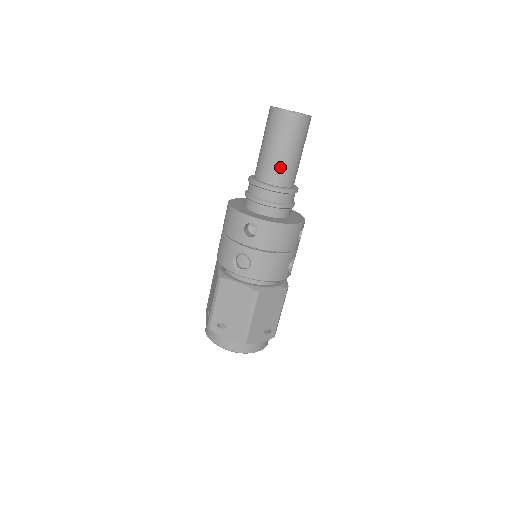
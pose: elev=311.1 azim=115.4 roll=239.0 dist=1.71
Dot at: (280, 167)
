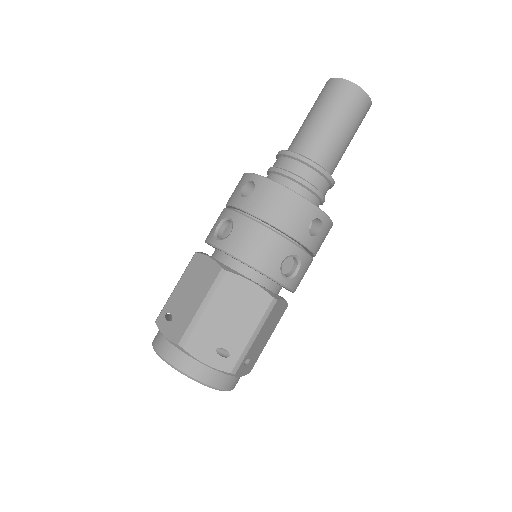
Dot at: (312, 135)
